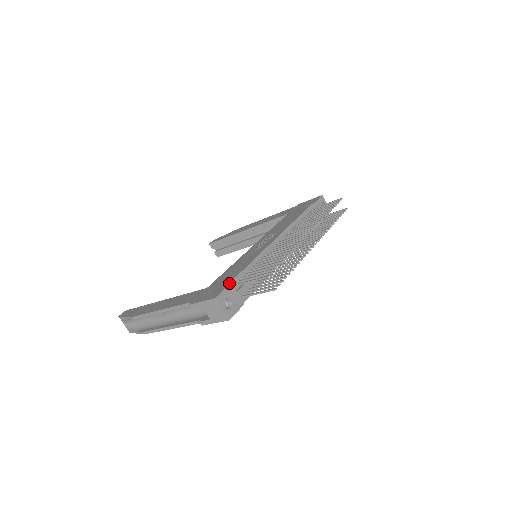
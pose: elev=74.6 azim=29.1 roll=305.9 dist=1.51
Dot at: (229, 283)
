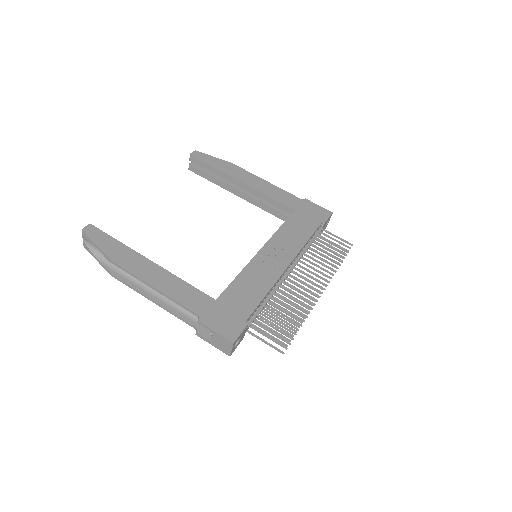
Dot at: (246, 322)
